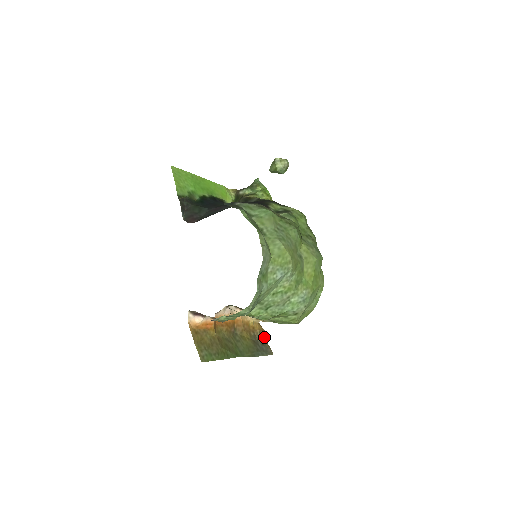
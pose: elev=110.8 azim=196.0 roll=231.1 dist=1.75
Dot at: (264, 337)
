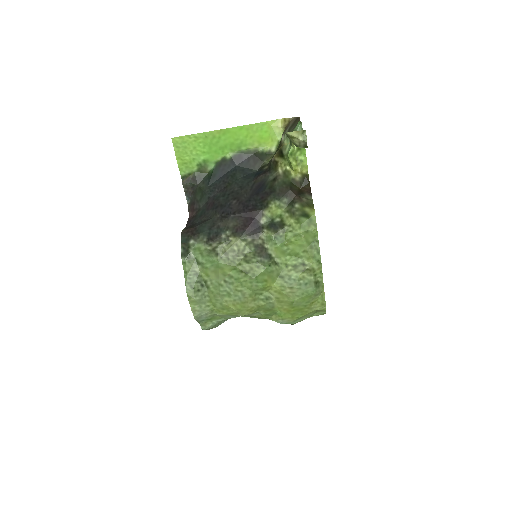
Dot at: occluded
